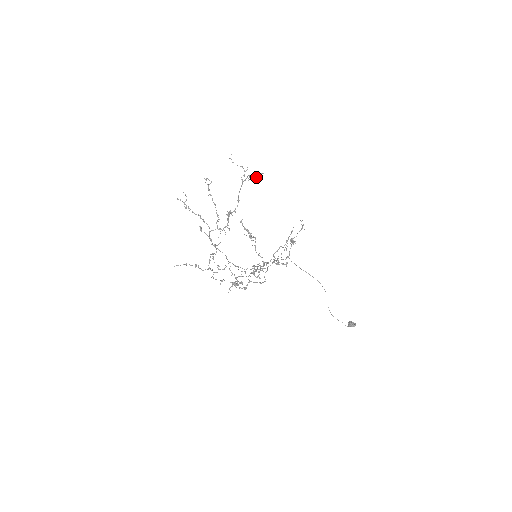
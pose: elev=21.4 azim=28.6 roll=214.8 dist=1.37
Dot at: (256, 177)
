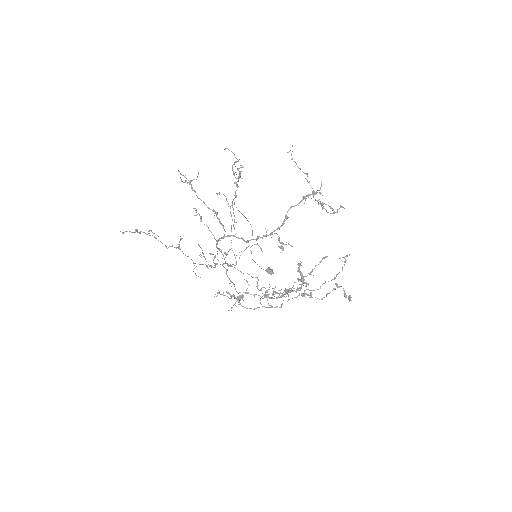
Dot at: (336, 212)
